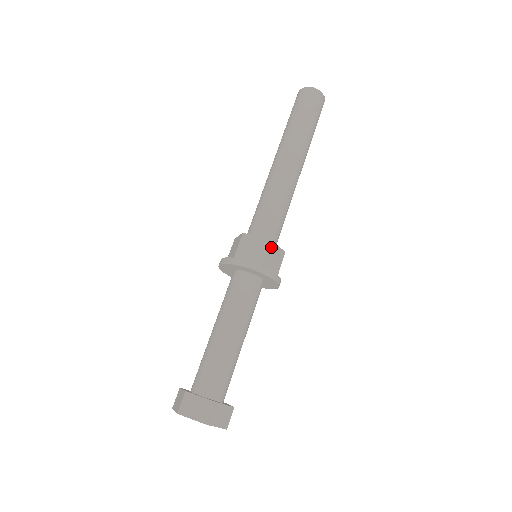
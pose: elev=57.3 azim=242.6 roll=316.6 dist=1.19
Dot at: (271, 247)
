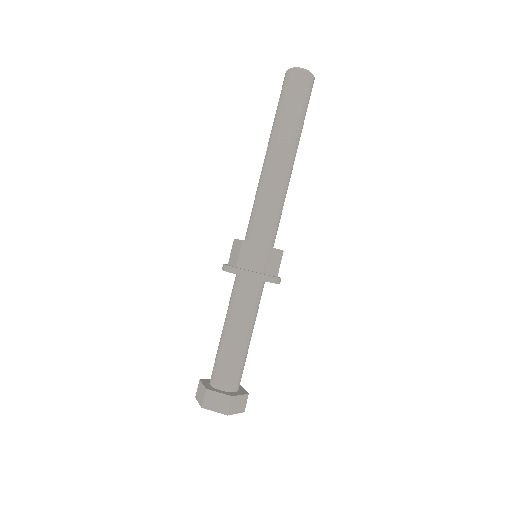
Dot at: (270, 252)
